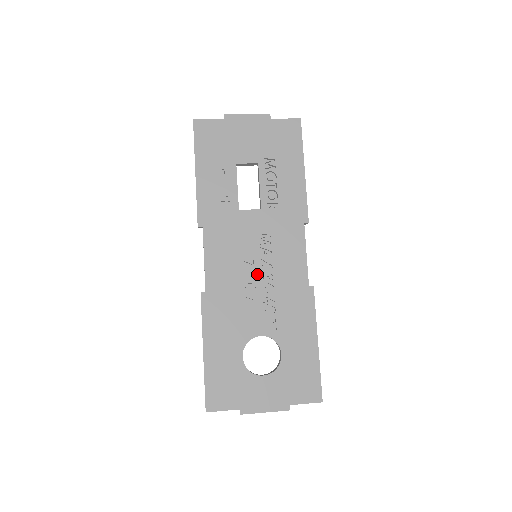
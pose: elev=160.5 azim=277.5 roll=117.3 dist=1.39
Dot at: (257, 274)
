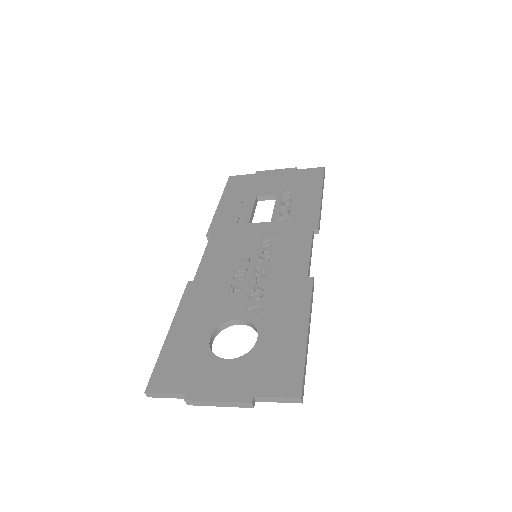
Dot at: (251, 267)
